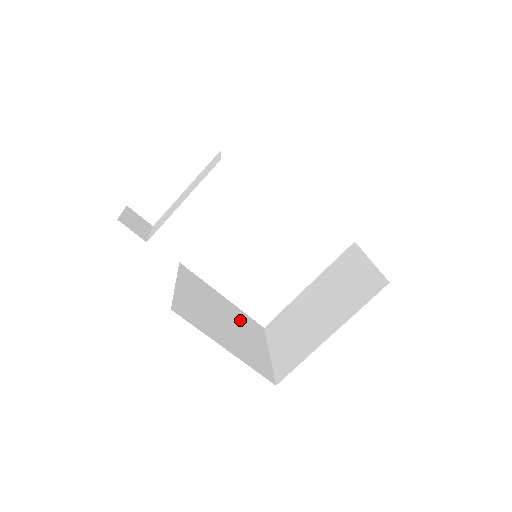
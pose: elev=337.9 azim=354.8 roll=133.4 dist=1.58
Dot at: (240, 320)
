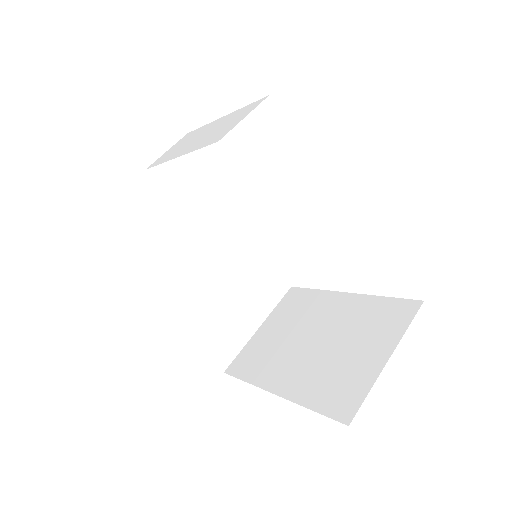
Dot at: (252, 276)
